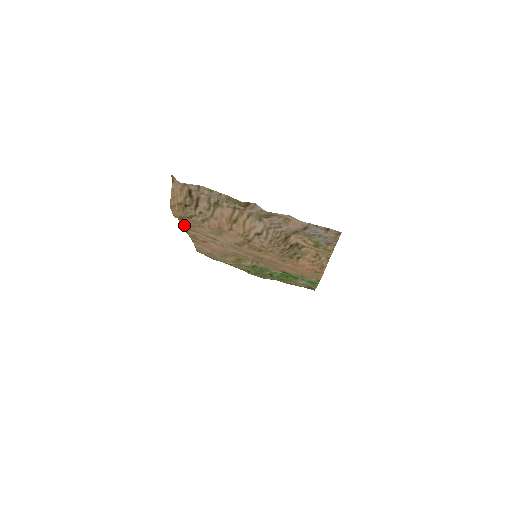
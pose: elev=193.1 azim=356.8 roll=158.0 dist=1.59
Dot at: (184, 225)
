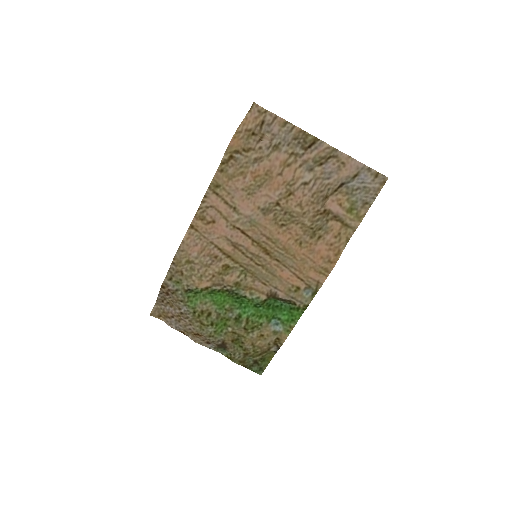
Dot at: (217, 178)
